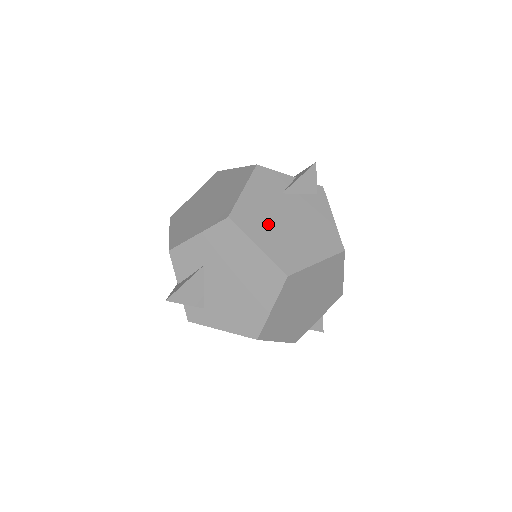
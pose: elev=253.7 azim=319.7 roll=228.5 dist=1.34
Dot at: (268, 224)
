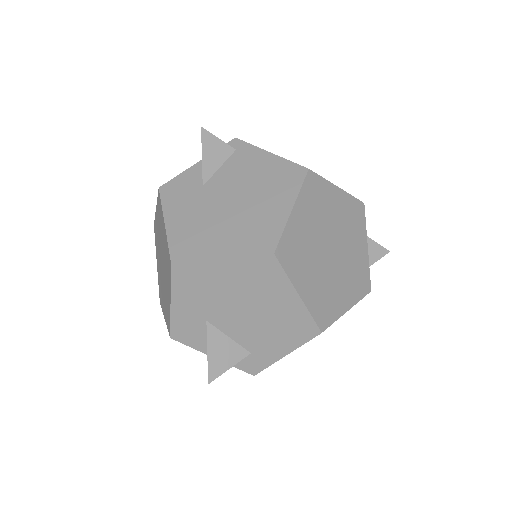
Dot at: (213, 227)
